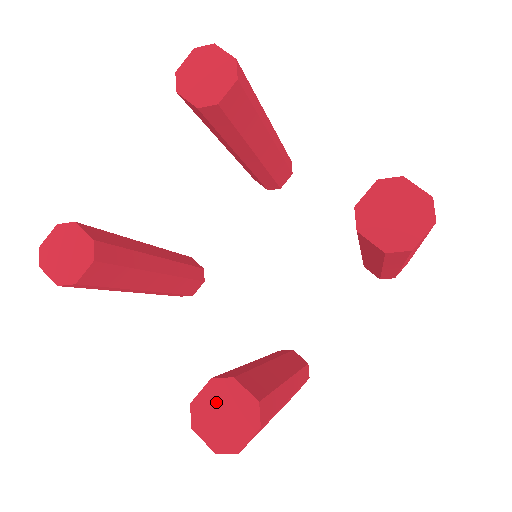
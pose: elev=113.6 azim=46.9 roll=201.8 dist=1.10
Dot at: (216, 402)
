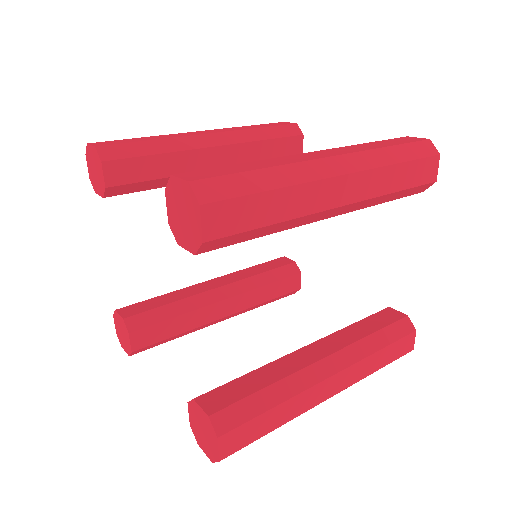
Dot at: (121, 326)
